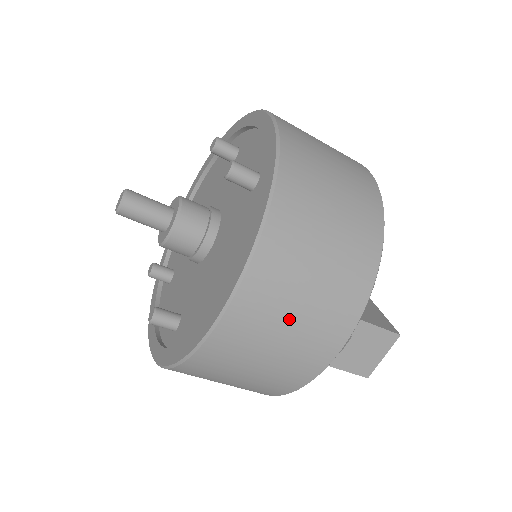
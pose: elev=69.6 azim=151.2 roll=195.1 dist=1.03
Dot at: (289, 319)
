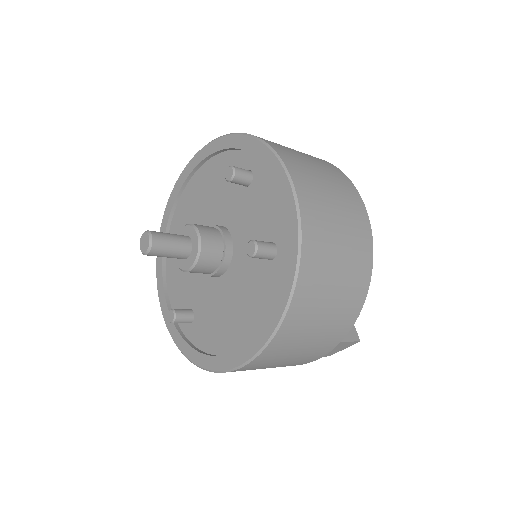
Dot at: (286, 359)
